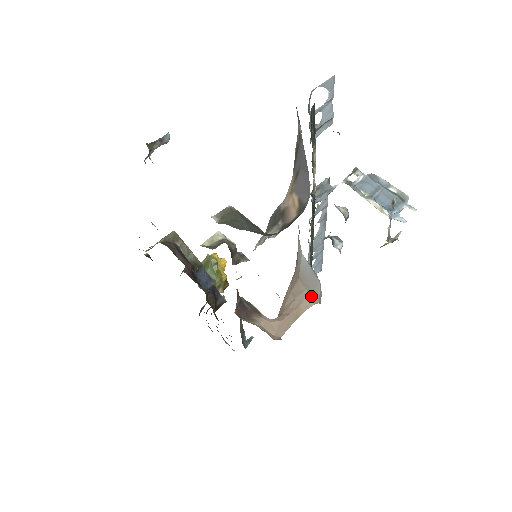
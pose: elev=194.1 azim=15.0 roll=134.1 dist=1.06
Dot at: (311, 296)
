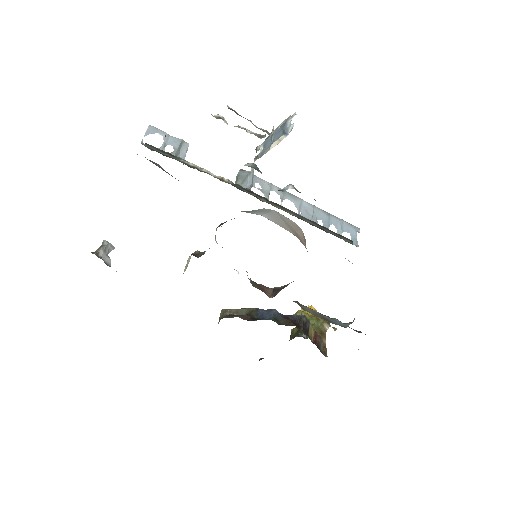
Dot at: (296, 228)
